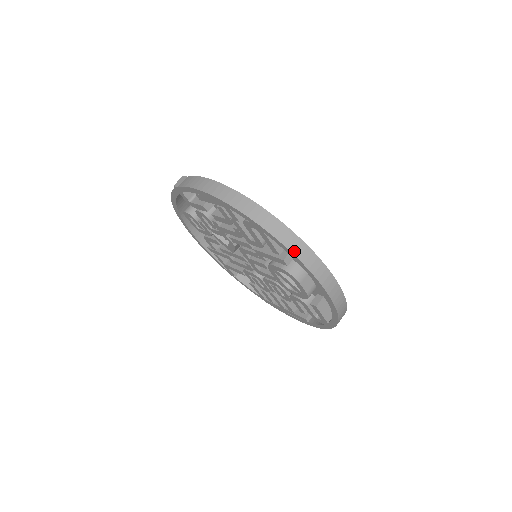
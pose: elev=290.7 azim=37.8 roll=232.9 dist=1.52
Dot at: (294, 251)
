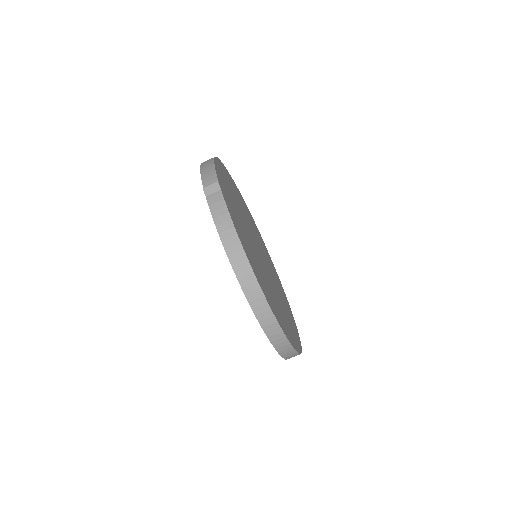
Dot at: (273, 341)
